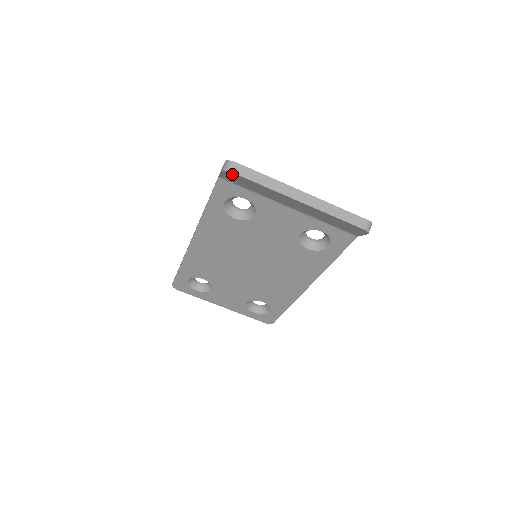
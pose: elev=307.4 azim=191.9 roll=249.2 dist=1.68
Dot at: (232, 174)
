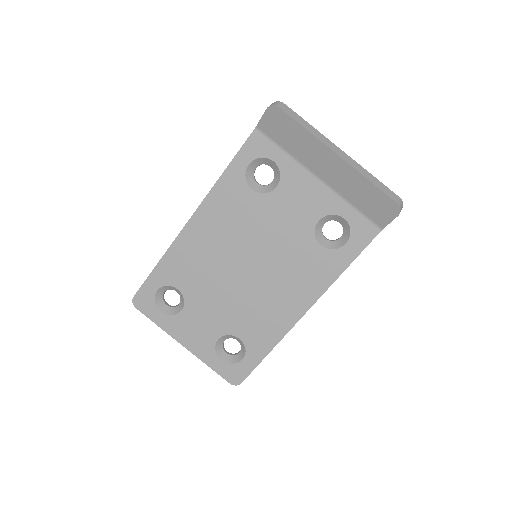
Dot at: (277, 112)
